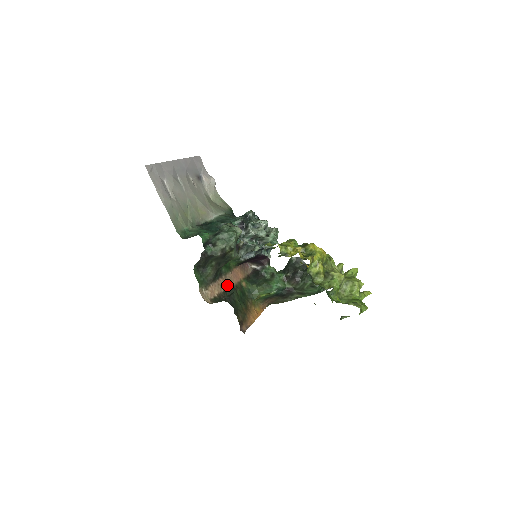
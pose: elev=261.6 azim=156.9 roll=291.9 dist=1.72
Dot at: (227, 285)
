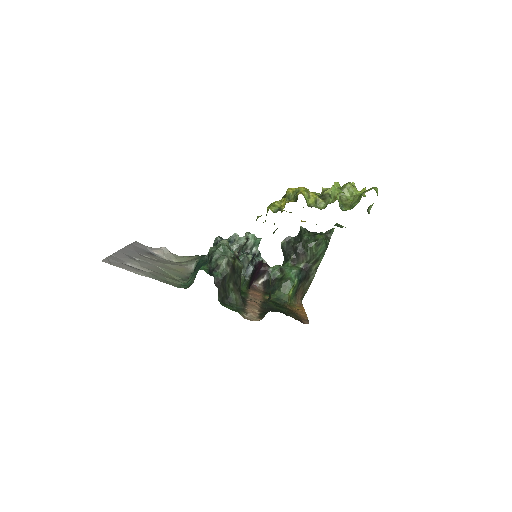
Dot at: (257, 303)
